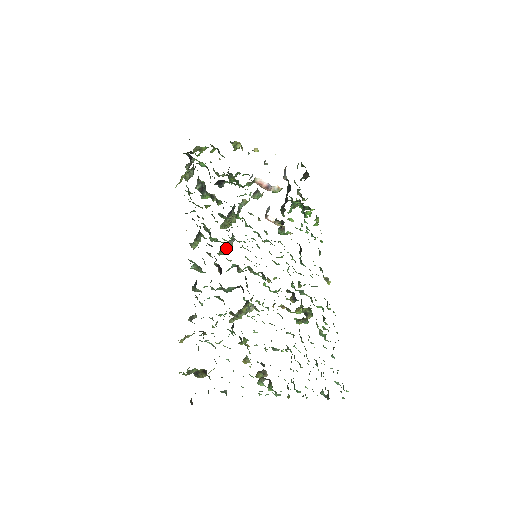
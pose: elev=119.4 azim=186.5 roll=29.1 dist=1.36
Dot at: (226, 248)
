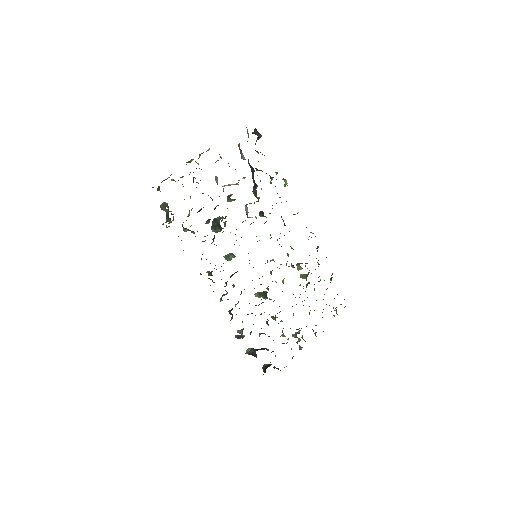
Dot at: occluded
